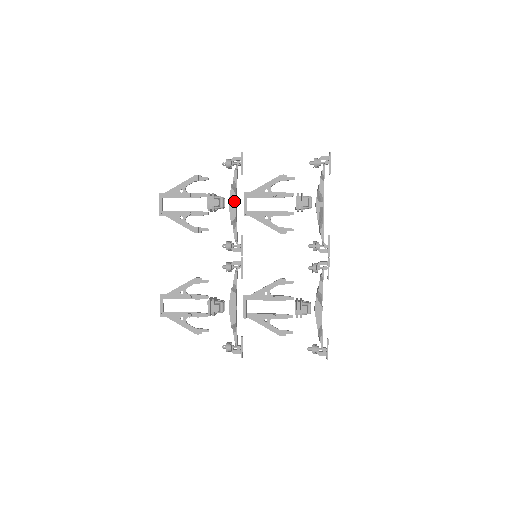
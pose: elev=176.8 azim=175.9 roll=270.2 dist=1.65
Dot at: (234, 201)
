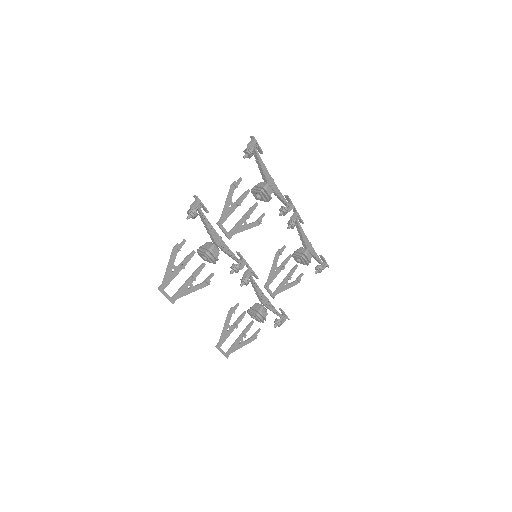
Dot at: (218, 237)
